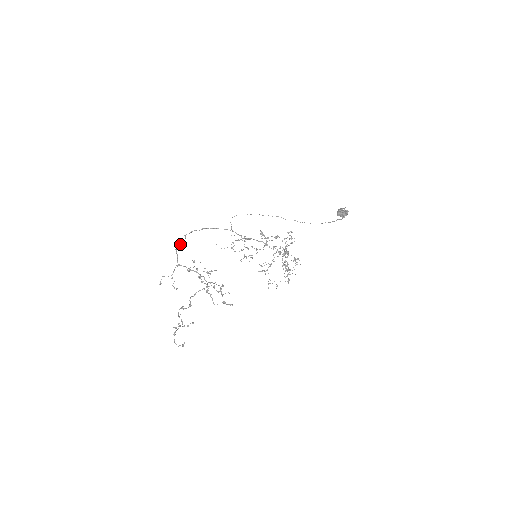
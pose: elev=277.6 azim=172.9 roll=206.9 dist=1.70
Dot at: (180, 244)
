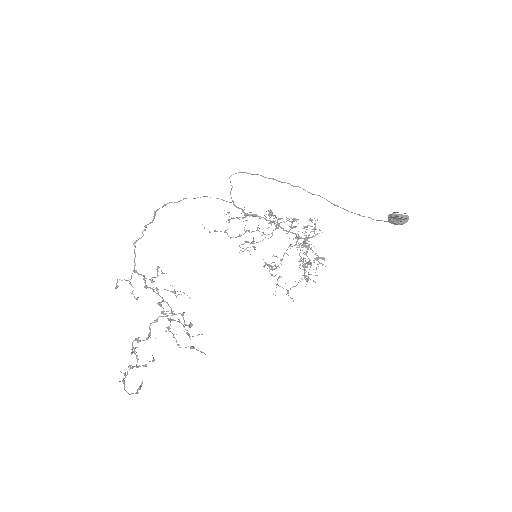
Dot at: (144, 230)
